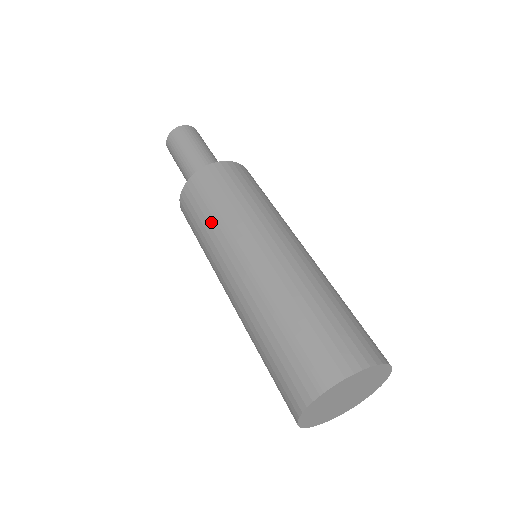
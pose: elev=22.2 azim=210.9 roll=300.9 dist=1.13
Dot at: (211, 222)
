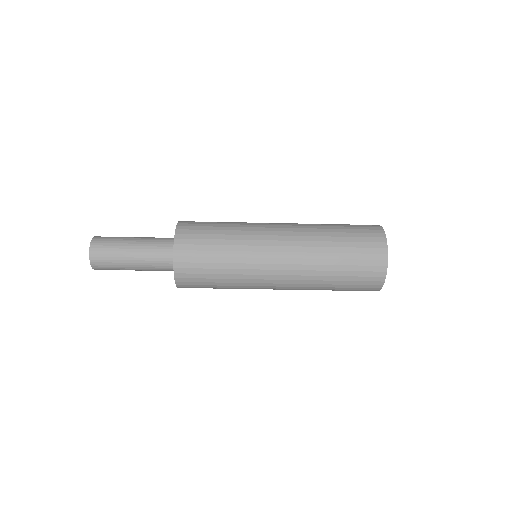
Dot at: (228, 261)
